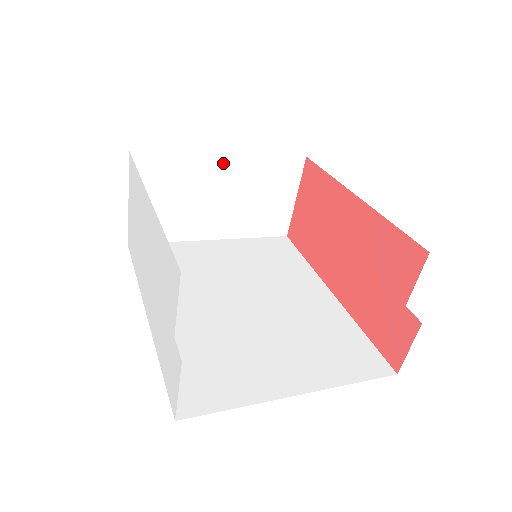
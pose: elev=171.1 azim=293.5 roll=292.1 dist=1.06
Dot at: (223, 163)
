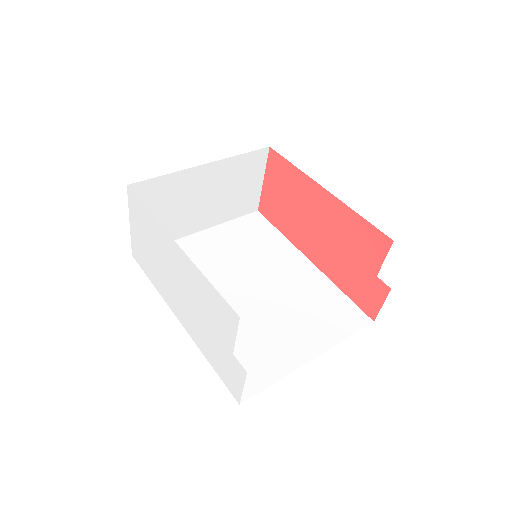
Dot at: (204, 171)
